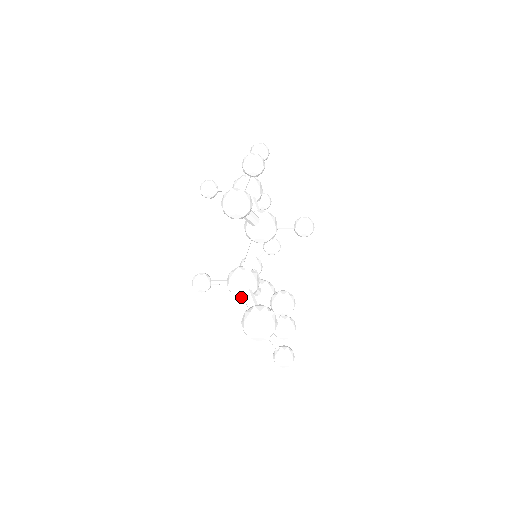
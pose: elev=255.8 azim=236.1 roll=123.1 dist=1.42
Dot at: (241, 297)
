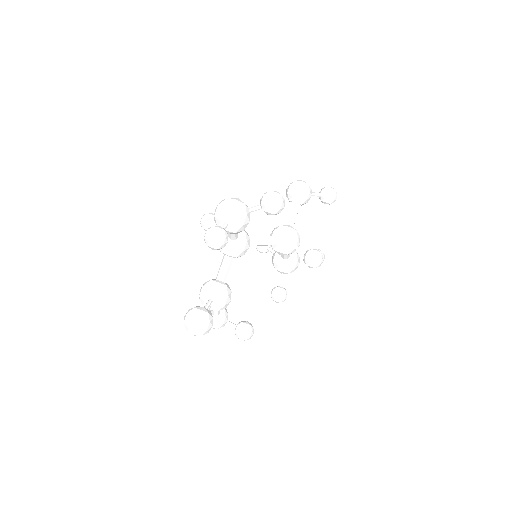
Dot at: occluded
